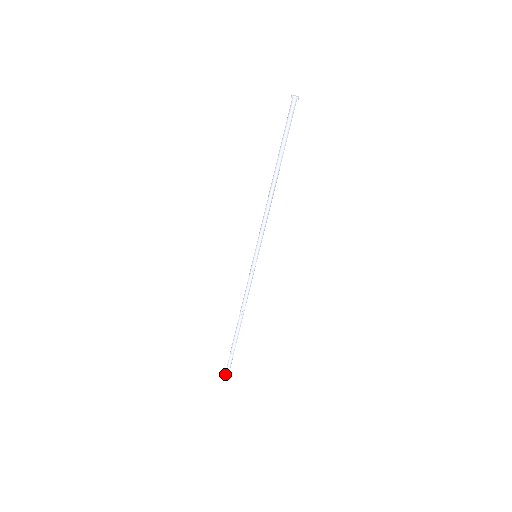
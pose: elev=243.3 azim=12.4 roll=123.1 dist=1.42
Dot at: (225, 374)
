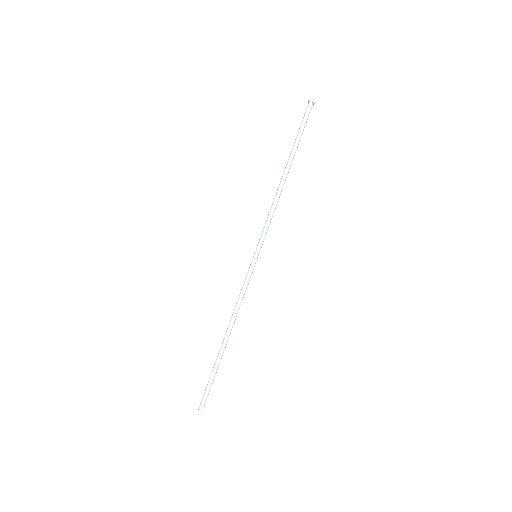
Dot at: (198, 410)
